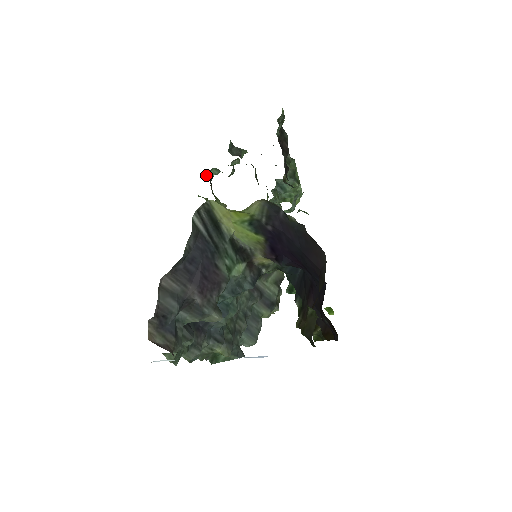
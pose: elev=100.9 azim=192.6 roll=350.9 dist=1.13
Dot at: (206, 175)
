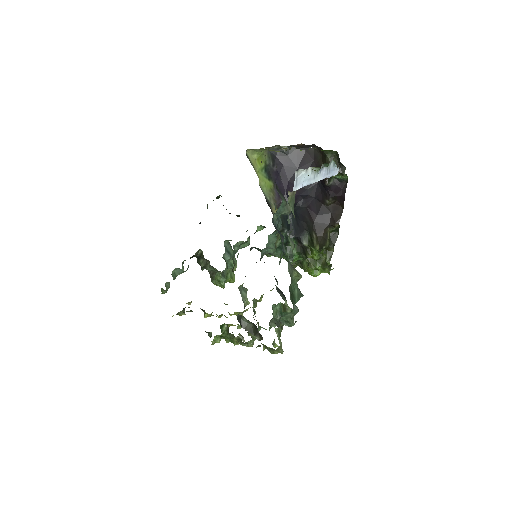
Dot at: occluded
